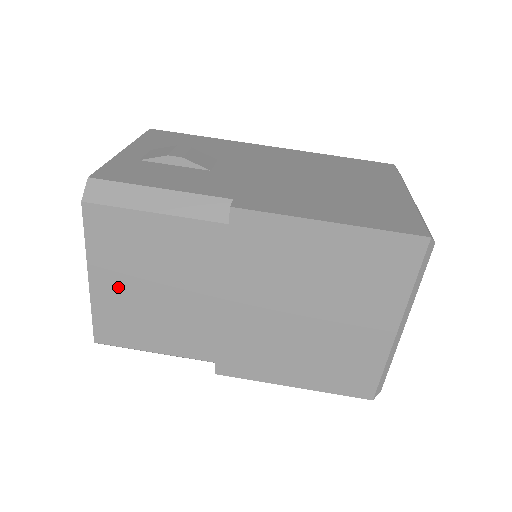
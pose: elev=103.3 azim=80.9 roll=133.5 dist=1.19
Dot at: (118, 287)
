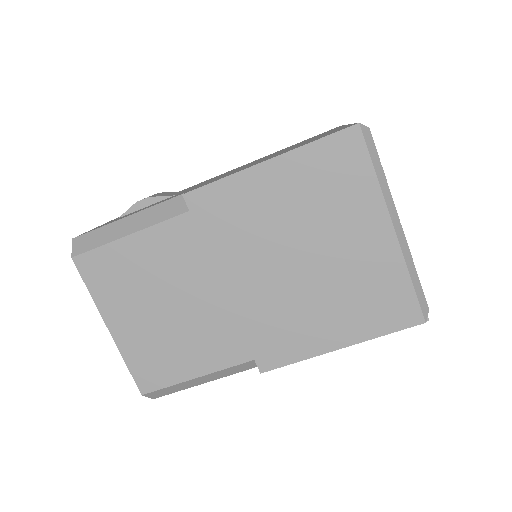
Dot at: (134, 324)
